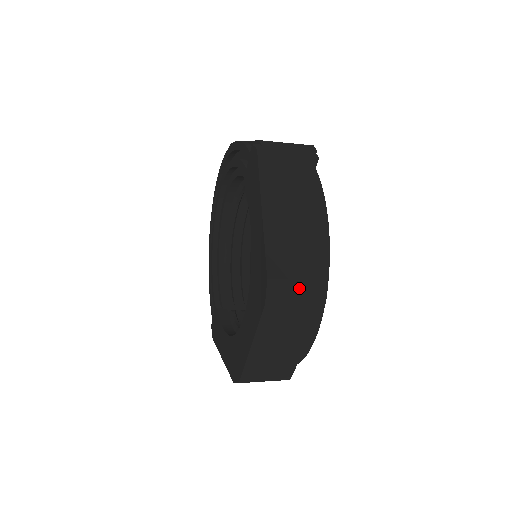
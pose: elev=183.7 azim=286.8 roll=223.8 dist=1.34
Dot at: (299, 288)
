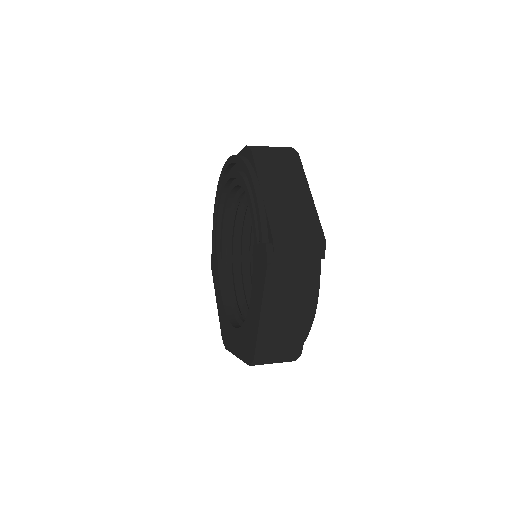
Dot at: (277, 359)
